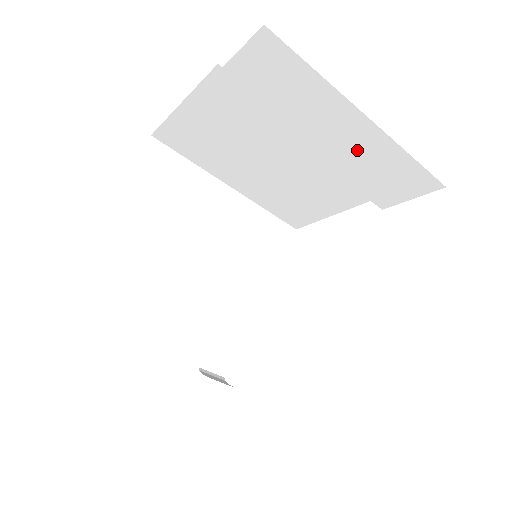
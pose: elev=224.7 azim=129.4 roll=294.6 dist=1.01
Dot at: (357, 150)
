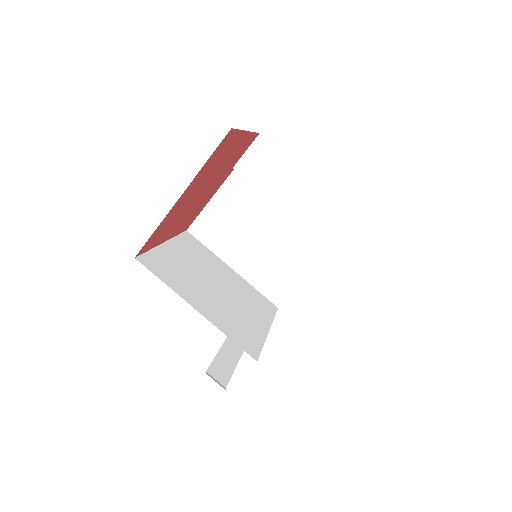
Dot at: (309, 202)
